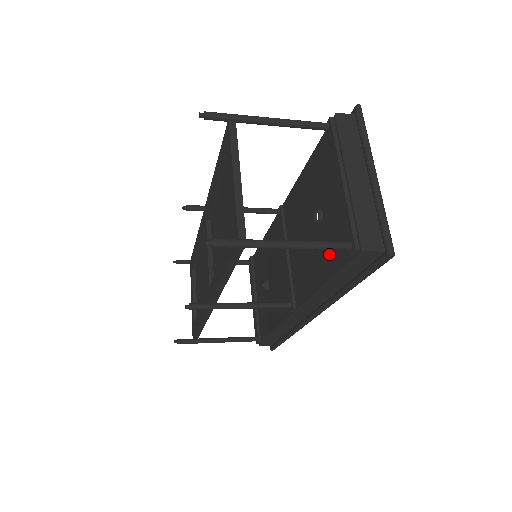
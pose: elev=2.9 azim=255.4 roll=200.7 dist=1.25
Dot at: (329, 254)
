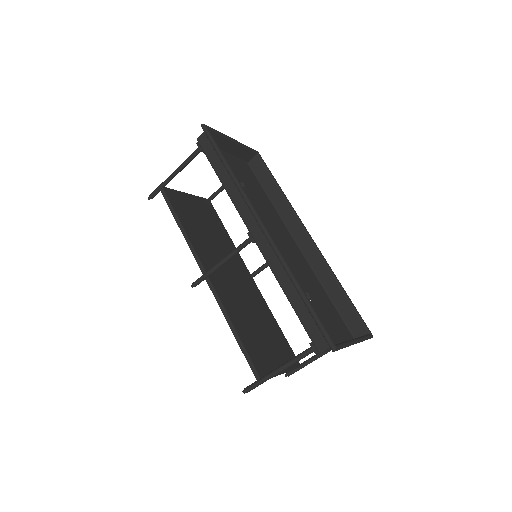
Dot at: occluded
